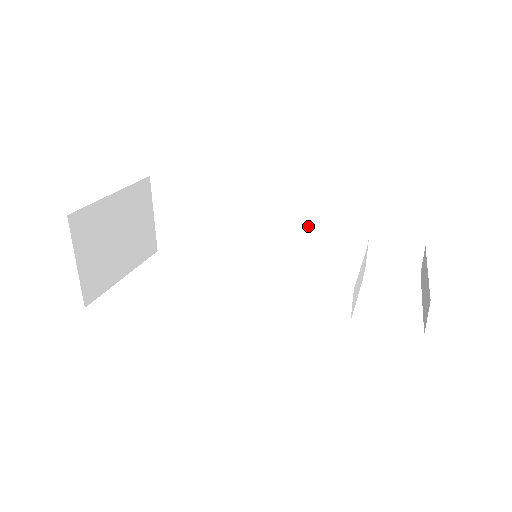
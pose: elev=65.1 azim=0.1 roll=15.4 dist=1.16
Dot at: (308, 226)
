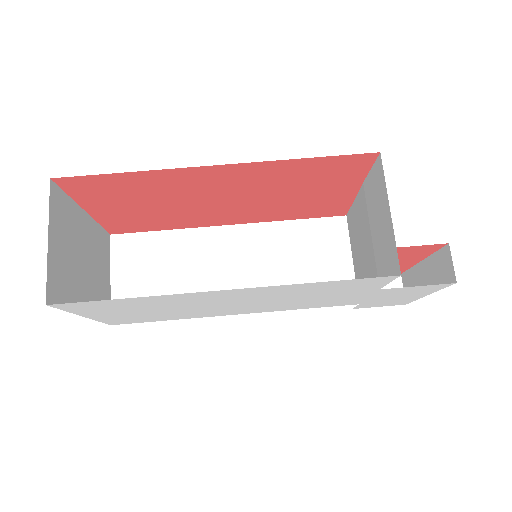
Dot at: (292, 256)
